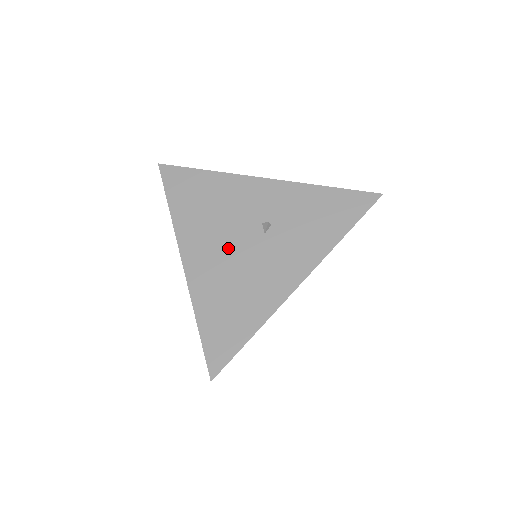
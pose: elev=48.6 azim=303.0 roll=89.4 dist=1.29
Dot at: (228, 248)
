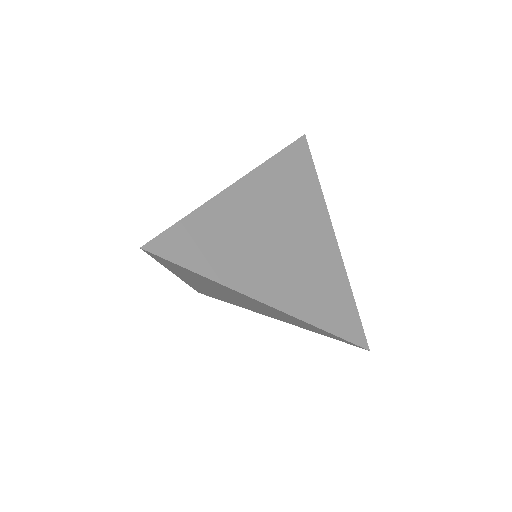
Dot at: occluded
